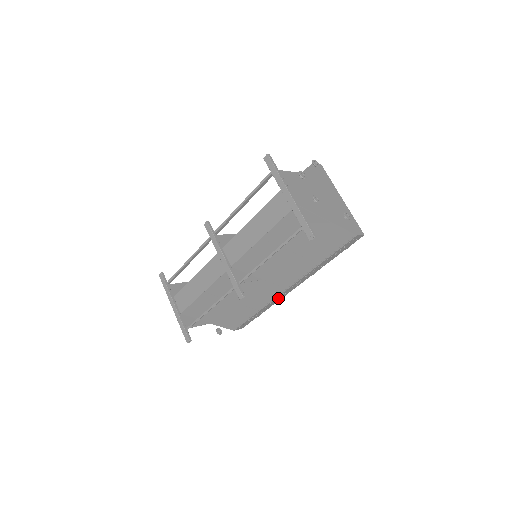
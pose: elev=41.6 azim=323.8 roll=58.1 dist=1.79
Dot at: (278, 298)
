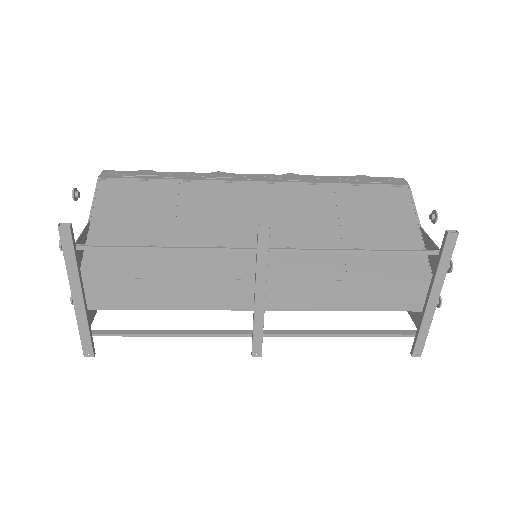
Dot at: occluded
